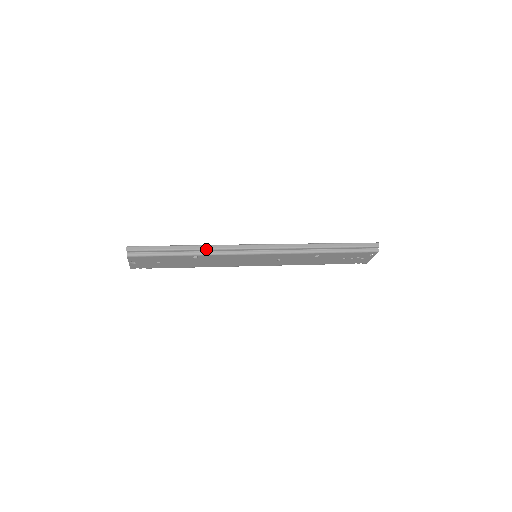
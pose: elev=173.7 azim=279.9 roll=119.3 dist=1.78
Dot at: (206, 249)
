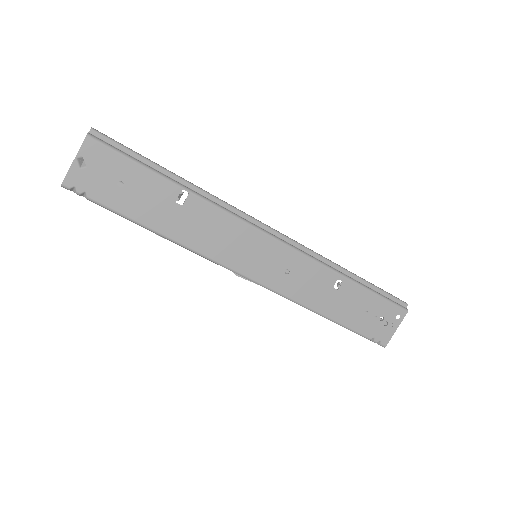
Dot at: (204, 191)
